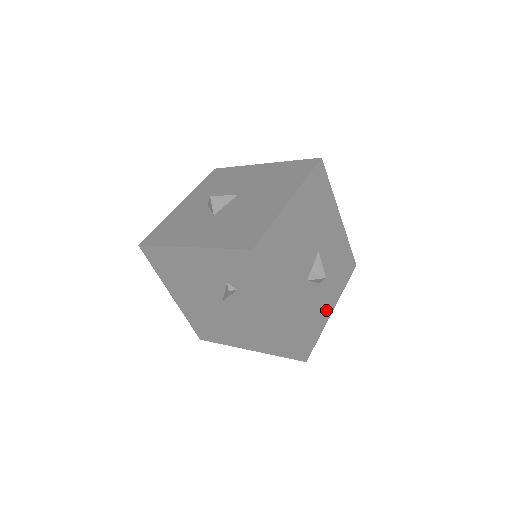
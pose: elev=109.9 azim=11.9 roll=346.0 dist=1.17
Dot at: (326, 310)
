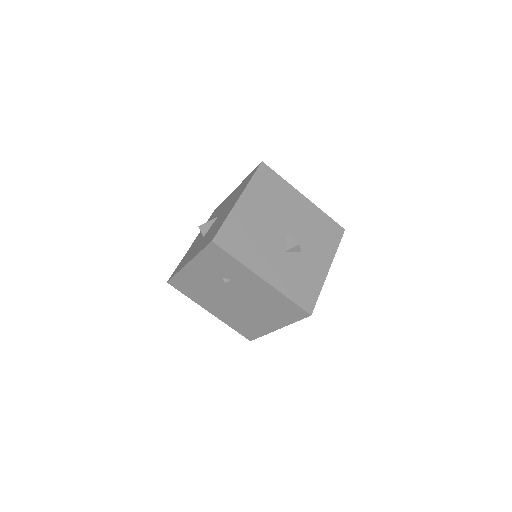
Dot at: (319, 271)
